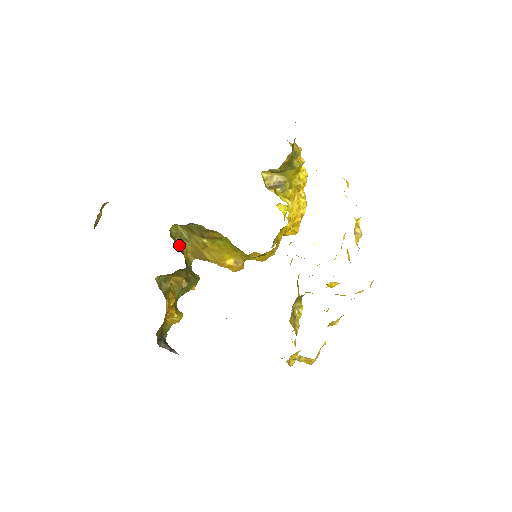
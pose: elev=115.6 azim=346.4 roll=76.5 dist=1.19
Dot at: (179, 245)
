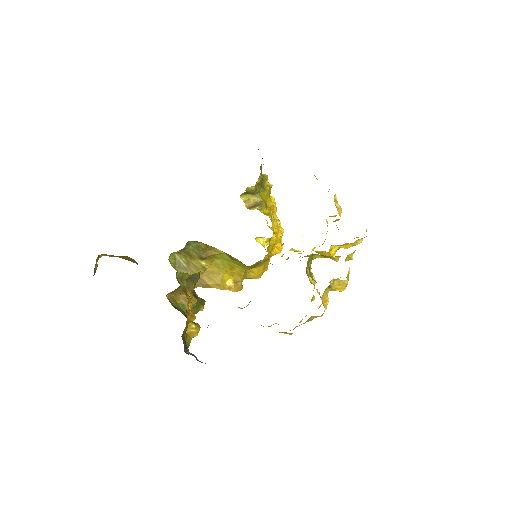
Dot at: occluded
